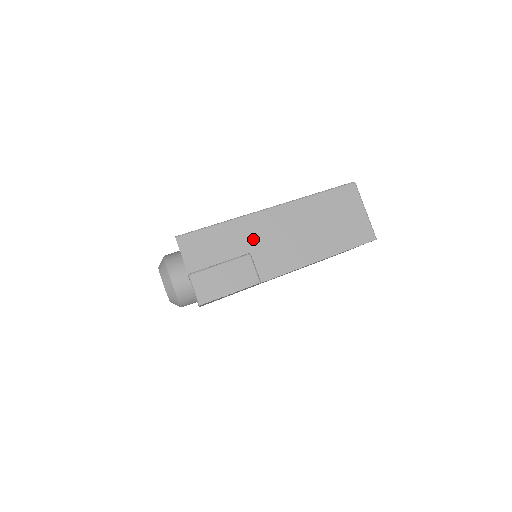
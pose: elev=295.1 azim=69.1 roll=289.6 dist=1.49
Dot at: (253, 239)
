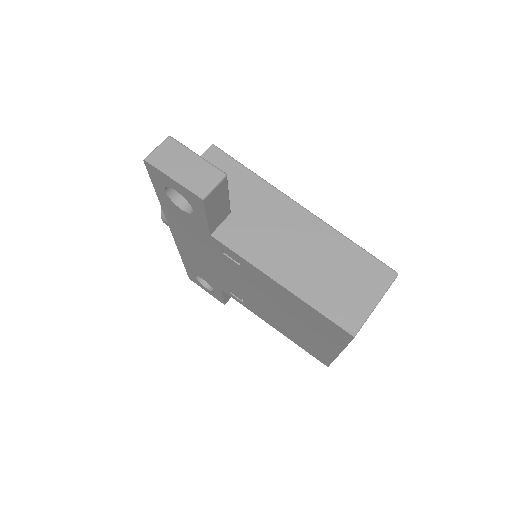
Dot at: (258, 208)
